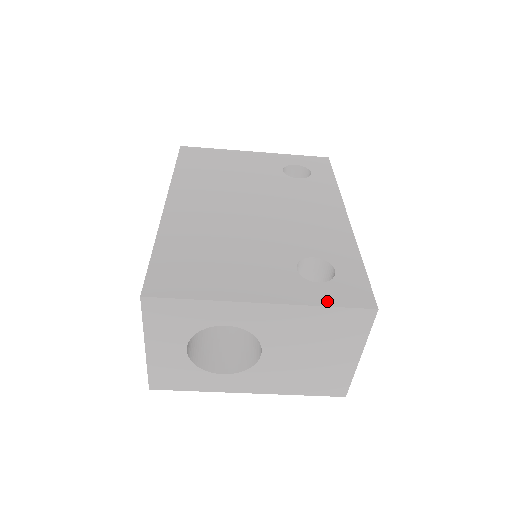
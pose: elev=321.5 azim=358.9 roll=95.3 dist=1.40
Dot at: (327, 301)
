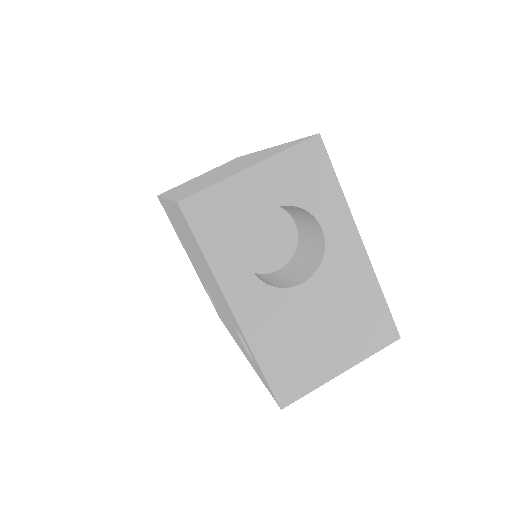
Dot at: (381, 296)
